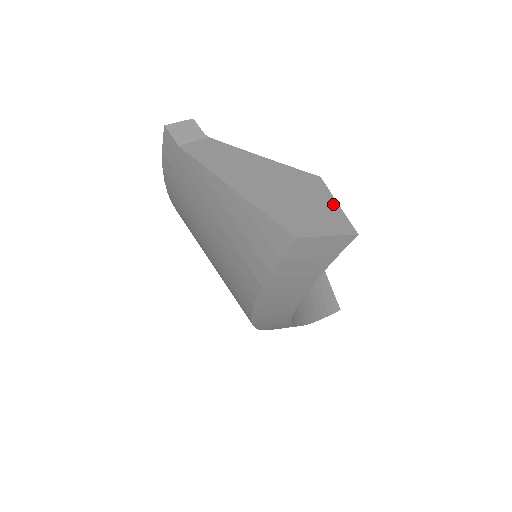
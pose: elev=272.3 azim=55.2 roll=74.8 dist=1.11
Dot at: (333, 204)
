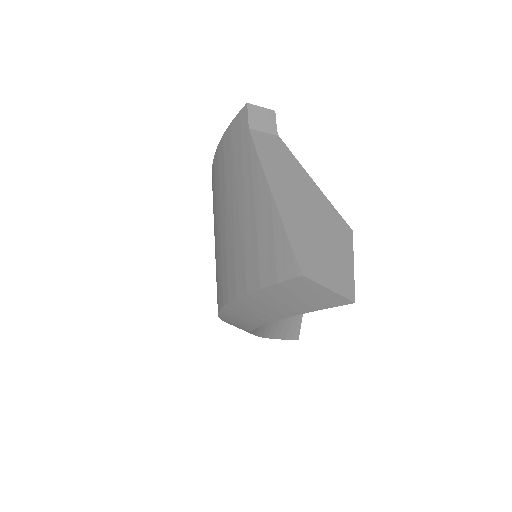
Dot at: (349, 262)
